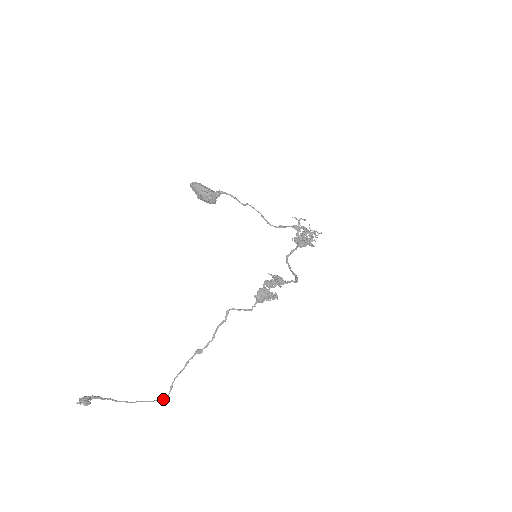
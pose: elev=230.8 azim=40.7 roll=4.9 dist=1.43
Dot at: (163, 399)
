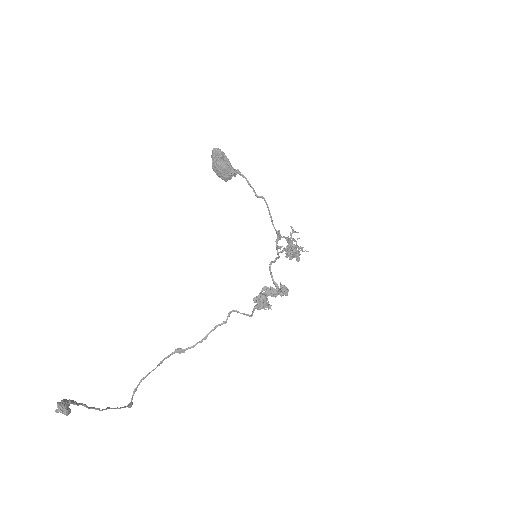
Dot at: (128, 406)
